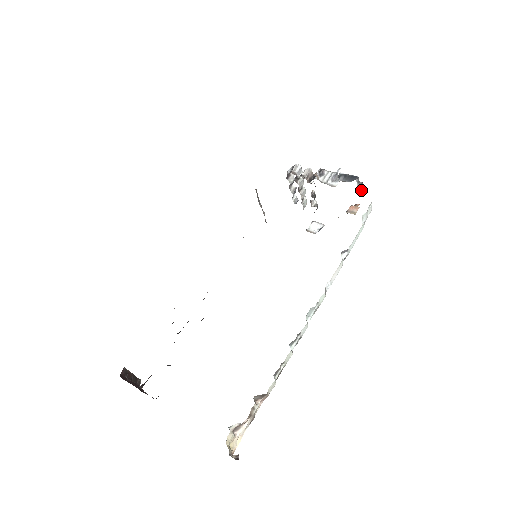
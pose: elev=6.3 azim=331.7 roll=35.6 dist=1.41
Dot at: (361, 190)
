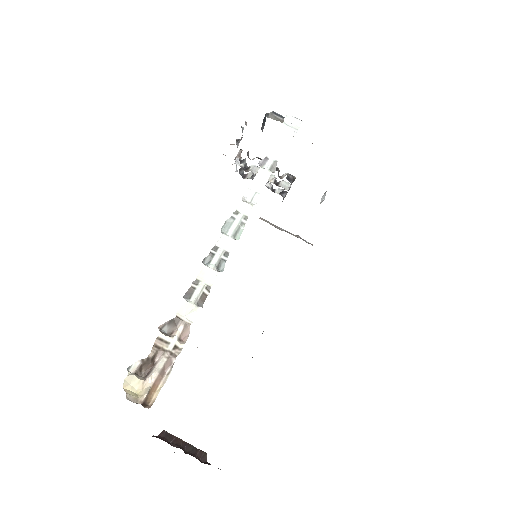
Dot at: (283, 119)
